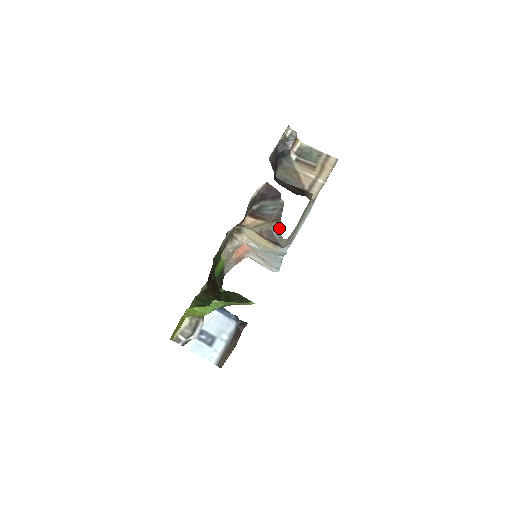
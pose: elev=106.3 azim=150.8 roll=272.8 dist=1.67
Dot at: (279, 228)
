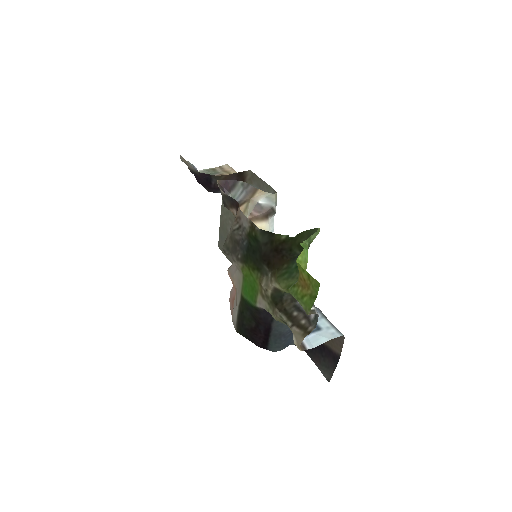
Dot at: (263, 192)
